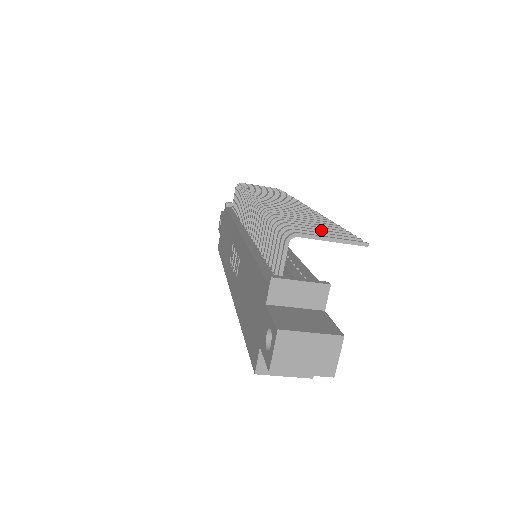
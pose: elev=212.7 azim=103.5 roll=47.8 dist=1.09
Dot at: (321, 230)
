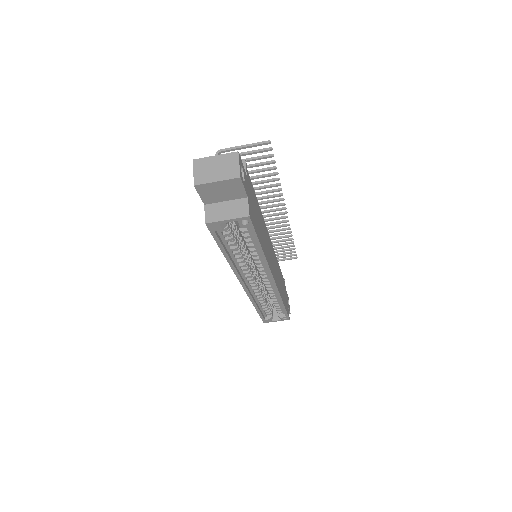
Dot at: (248, 158)
